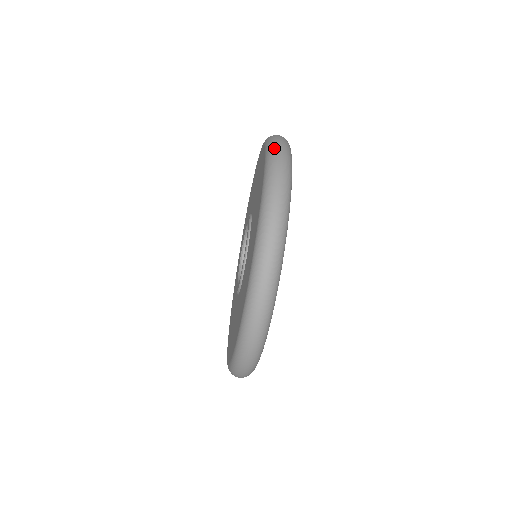
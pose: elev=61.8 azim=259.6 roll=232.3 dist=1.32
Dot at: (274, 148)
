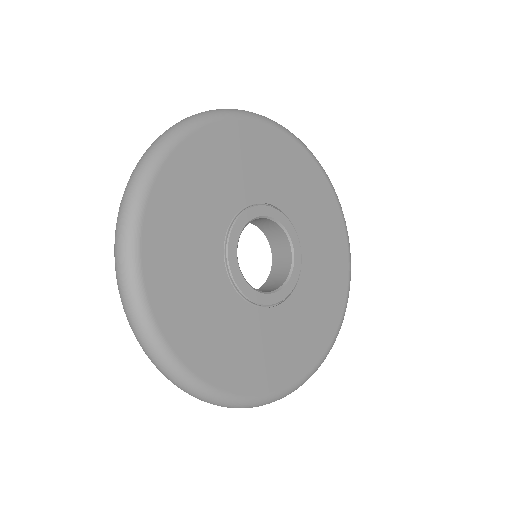
Dot at: occluded
